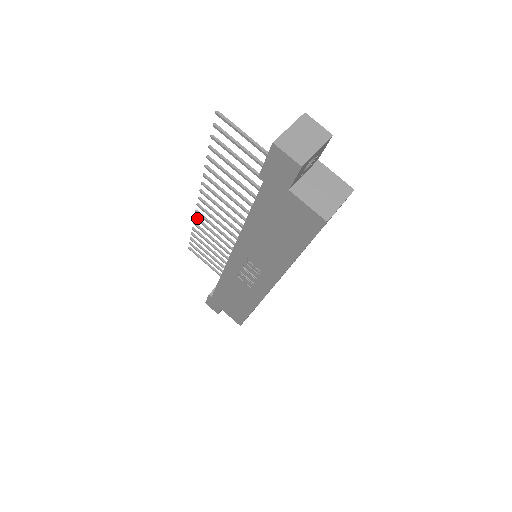
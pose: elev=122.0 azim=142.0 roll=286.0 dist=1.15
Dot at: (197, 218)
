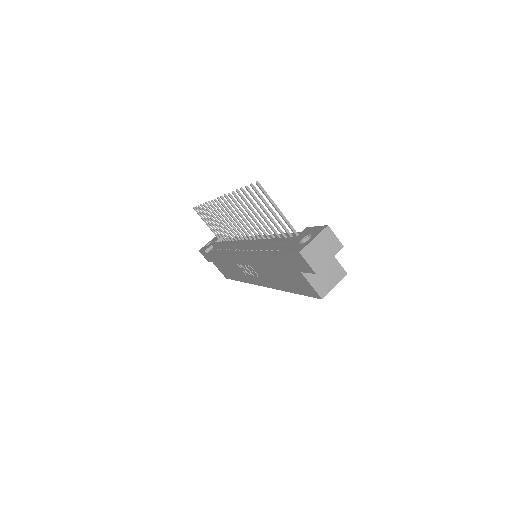
Dot at: (211, 203)
